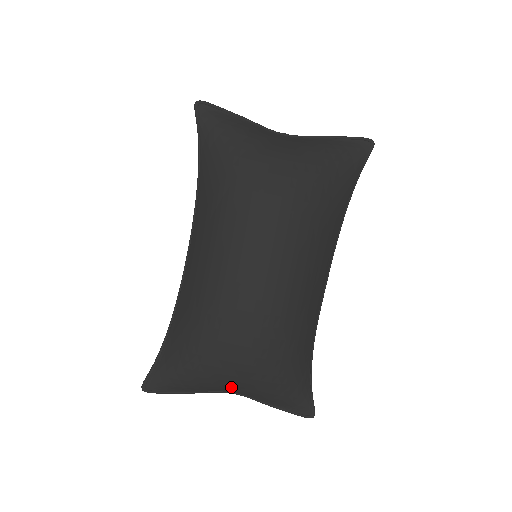
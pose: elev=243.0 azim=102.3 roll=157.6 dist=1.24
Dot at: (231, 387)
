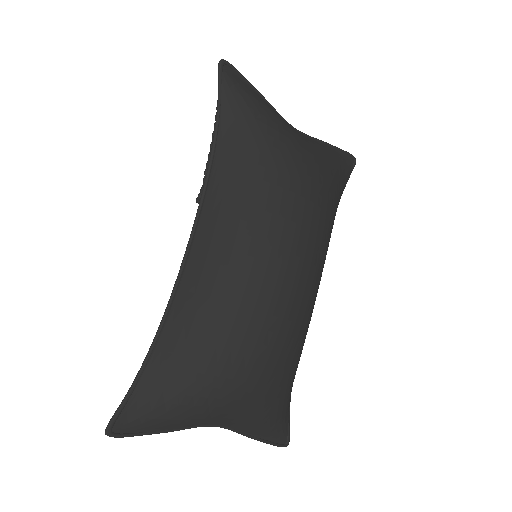
Dot at: (227, 416)
